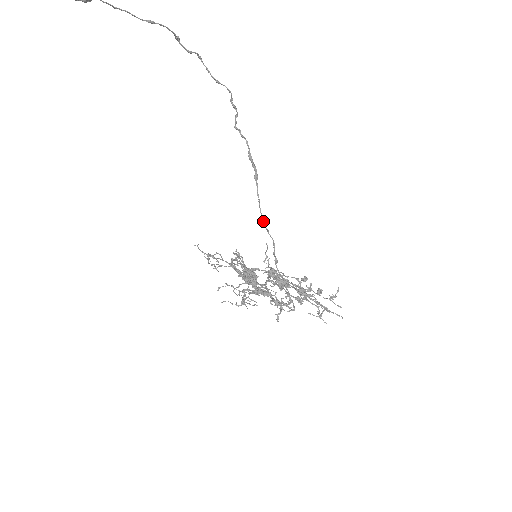
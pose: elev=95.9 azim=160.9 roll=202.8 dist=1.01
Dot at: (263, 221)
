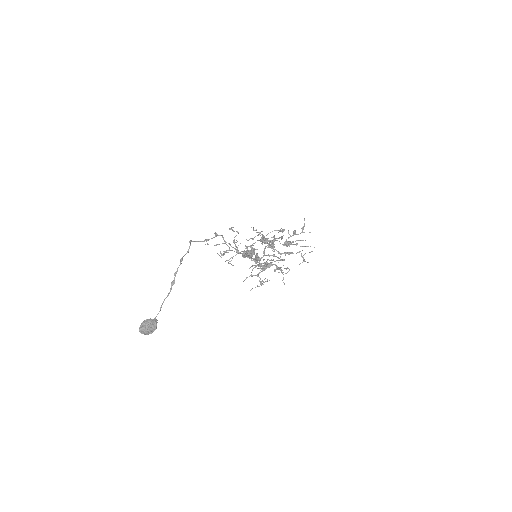
Dot at: occluded
